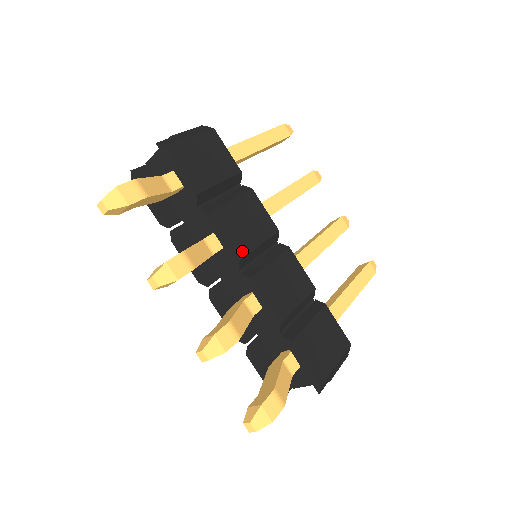
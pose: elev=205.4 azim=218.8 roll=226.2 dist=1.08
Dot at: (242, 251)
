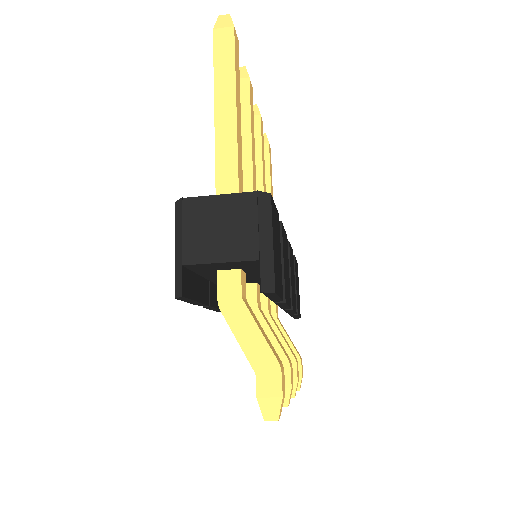
Dot at: (290, 298)
